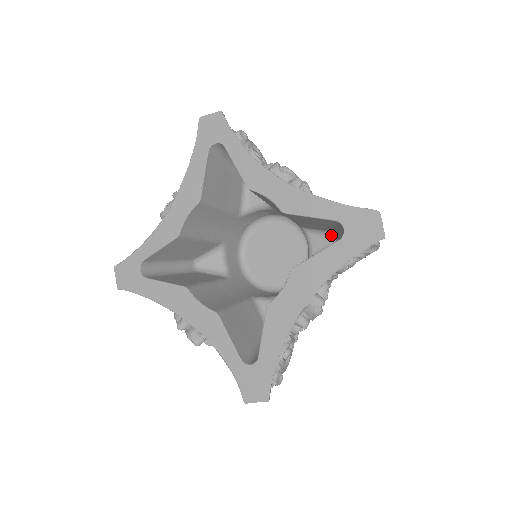
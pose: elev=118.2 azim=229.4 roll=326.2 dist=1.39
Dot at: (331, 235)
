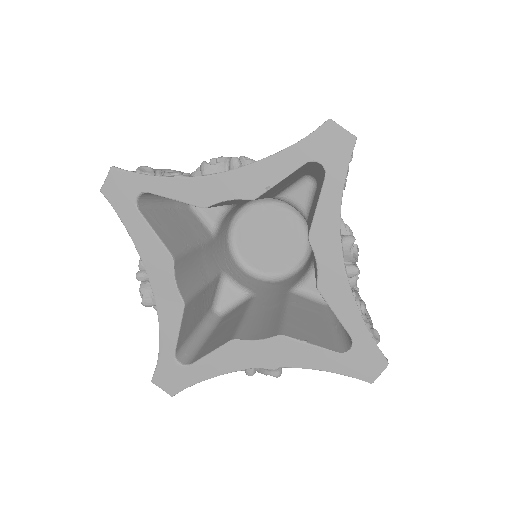
Dot at: occluded
